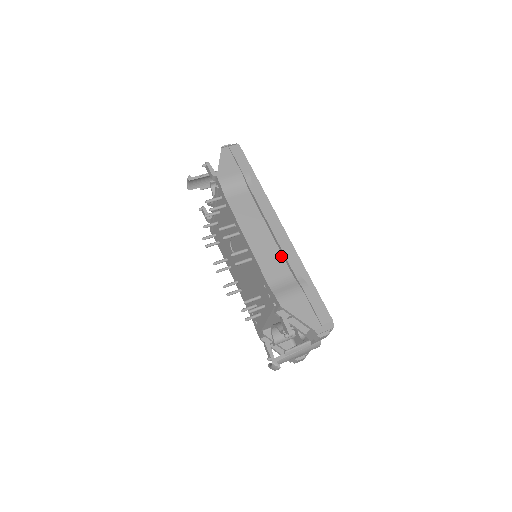
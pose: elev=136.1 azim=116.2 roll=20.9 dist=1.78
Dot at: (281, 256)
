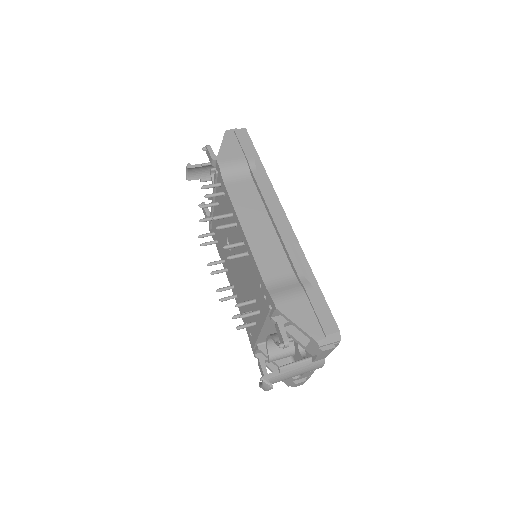
Dot at: (283, 252)
